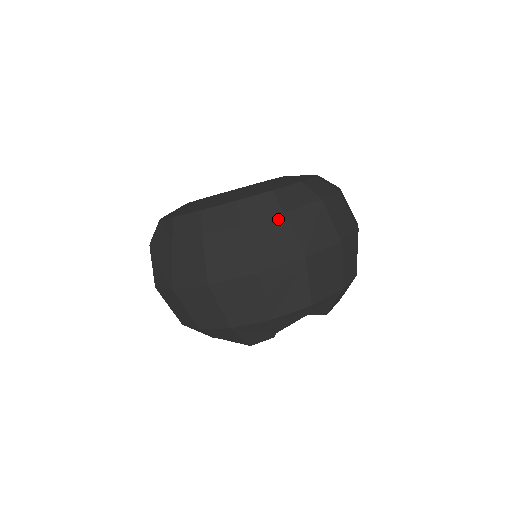
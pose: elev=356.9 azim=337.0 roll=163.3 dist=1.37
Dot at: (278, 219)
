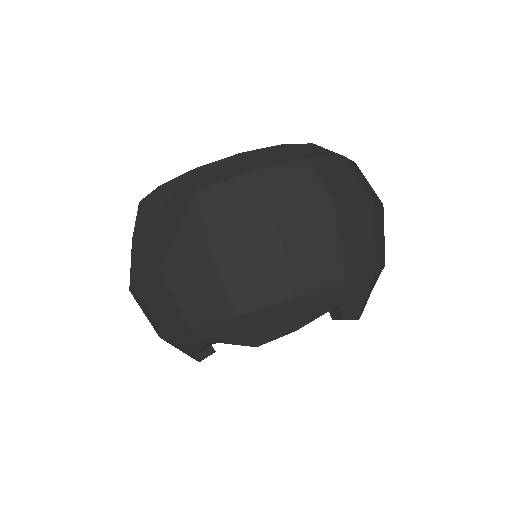
Dot at: (152, 222)
